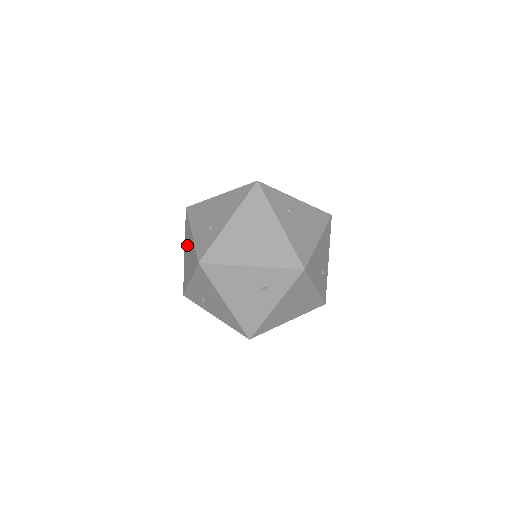
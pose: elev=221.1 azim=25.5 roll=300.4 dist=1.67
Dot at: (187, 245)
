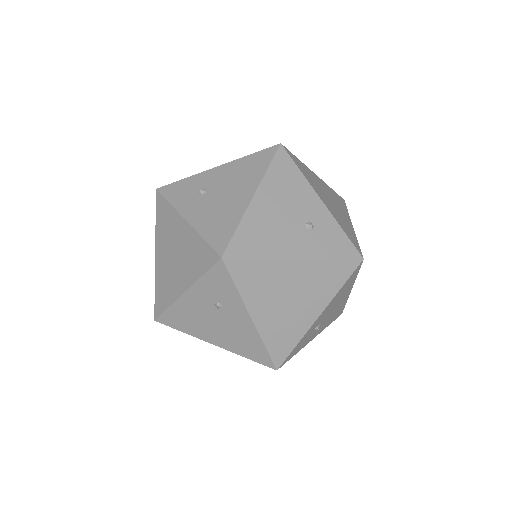
Dot at: occluded
